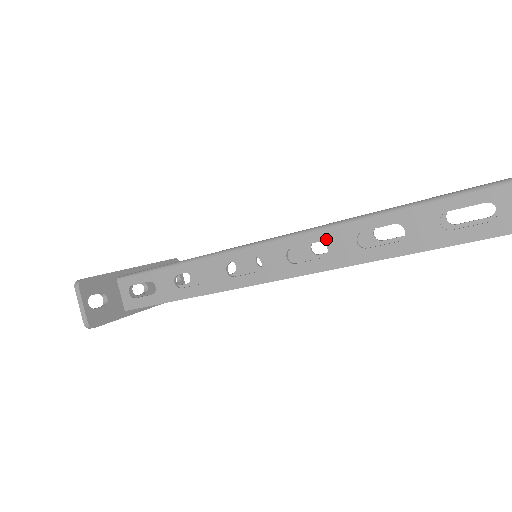
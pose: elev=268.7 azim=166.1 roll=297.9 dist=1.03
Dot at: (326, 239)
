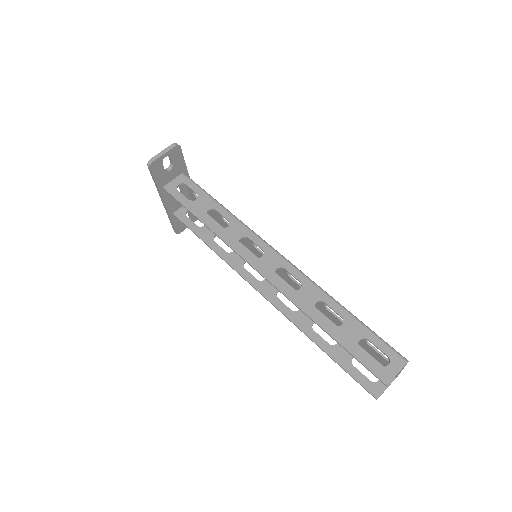
Dot at: (305, 285)
